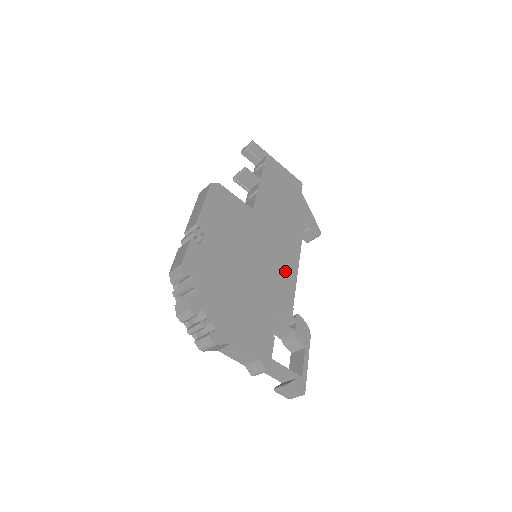
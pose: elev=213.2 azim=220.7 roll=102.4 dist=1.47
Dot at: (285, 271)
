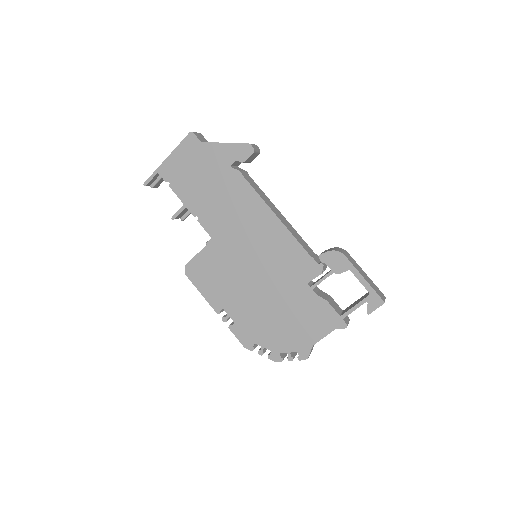
Dot at: (277, 241)
